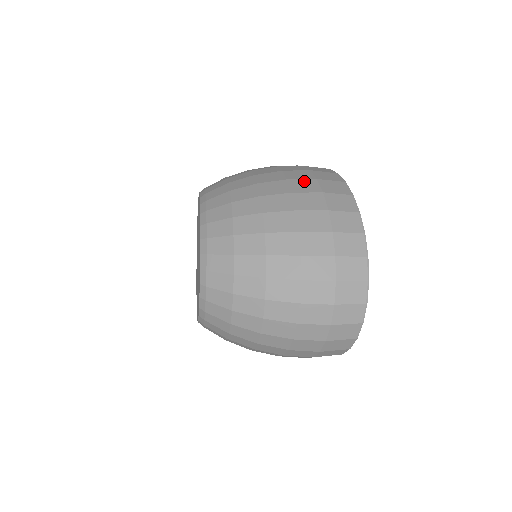
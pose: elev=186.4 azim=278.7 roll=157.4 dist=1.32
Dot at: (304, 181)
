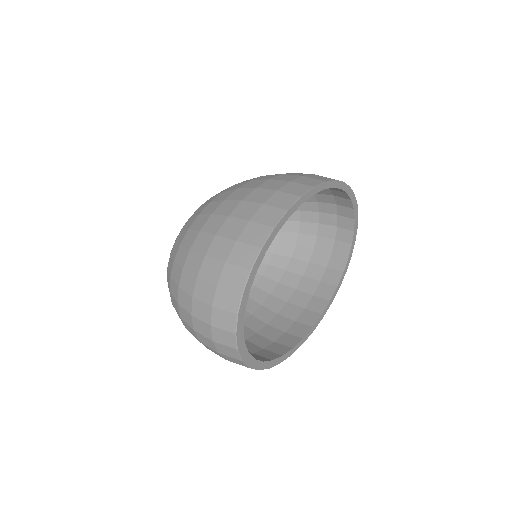
Dot at: (237, 222)
